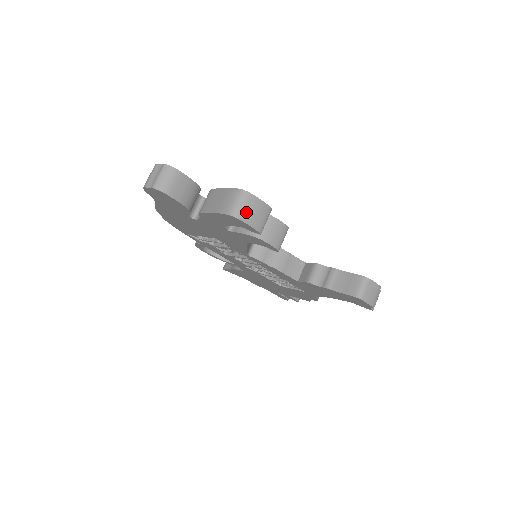
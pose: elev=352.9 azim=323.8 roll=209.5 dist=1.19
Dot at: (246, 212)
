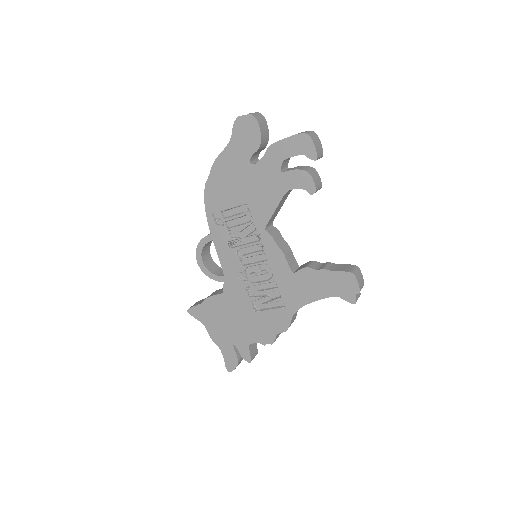
Dot at: (314, 139)
